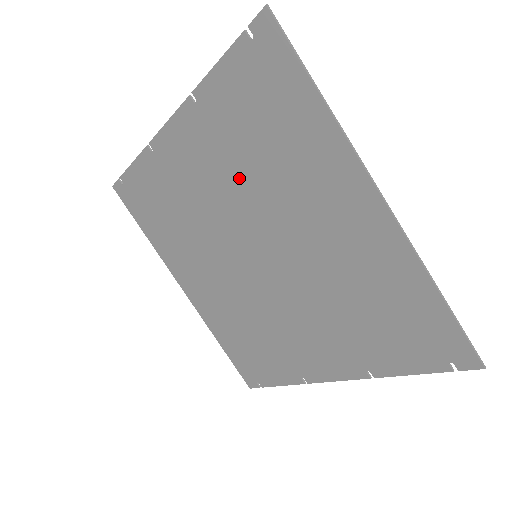
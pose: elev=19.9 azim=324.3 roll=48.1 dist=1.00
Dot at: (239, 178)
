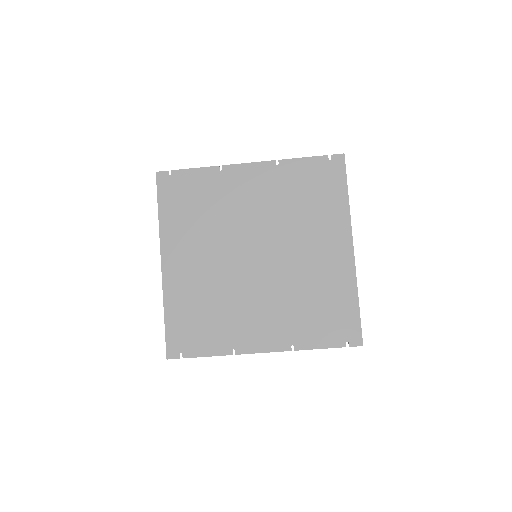
Dot at: (278, 210)
